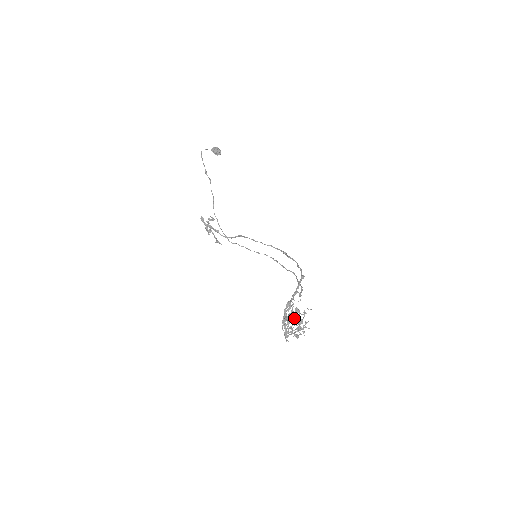
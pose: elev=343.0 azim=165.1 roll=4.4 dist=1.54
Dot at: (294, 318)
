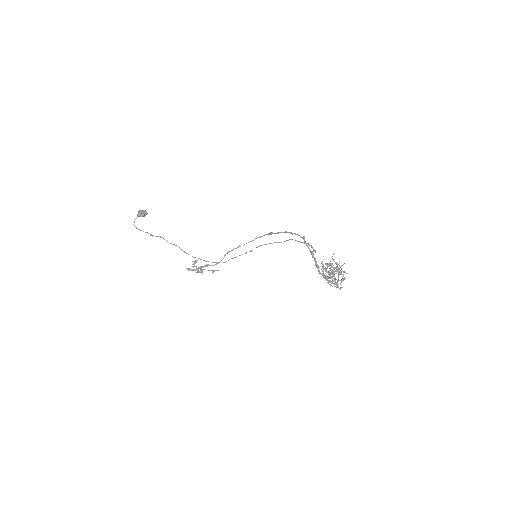
Dot at: (332, 272)
